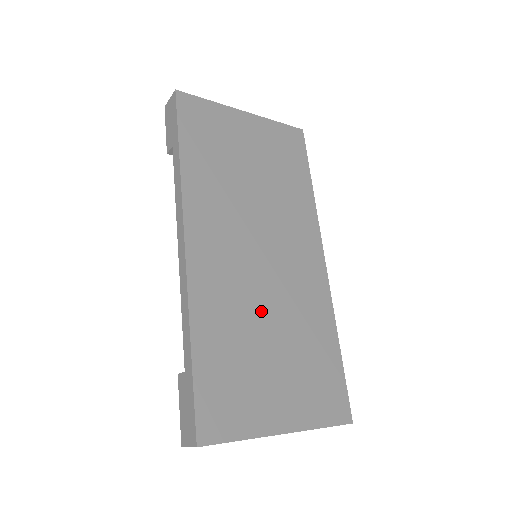
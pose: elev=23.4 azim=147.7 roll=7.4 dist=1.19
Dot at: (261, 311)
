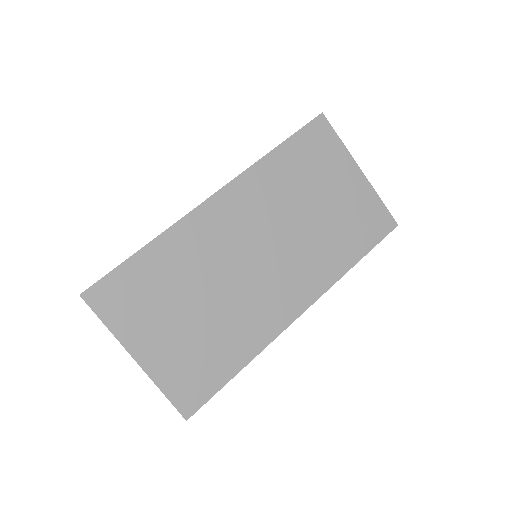
Dot at: (213, 283)
